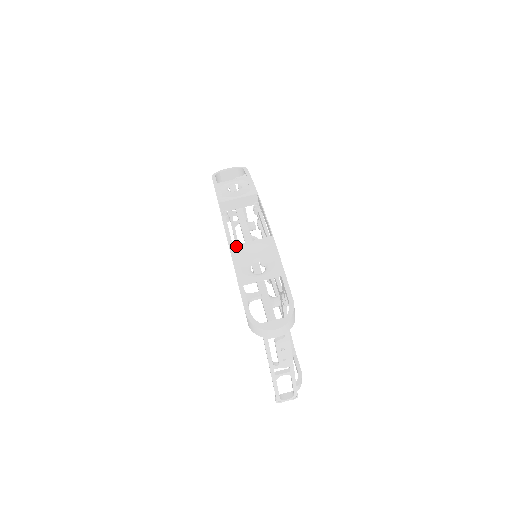
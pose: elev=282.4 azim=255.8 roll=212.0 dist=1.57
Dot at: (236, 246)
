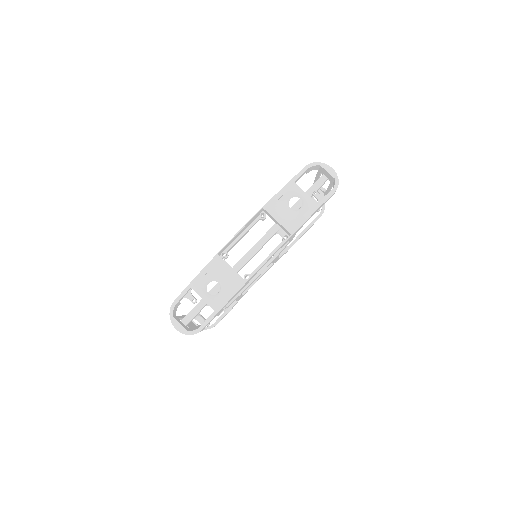
Dot at: (221, 259)
